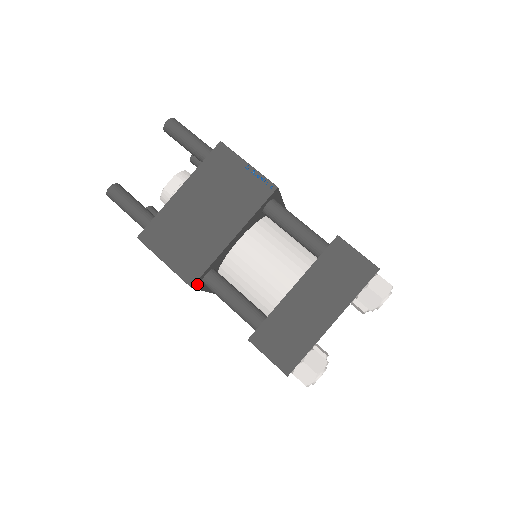
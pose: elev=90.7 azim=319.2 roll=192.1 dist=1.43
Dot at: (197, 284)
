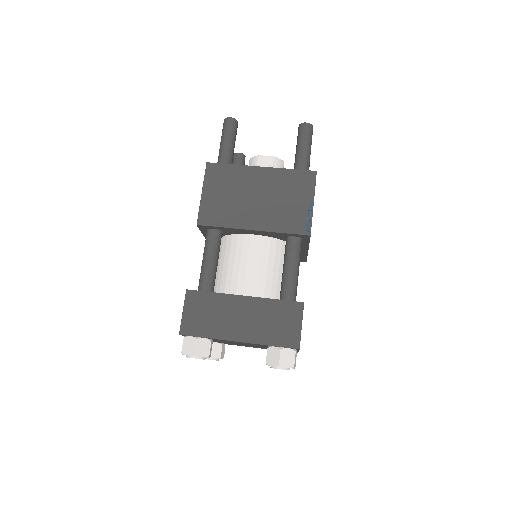
Dot at: (203, 227)
